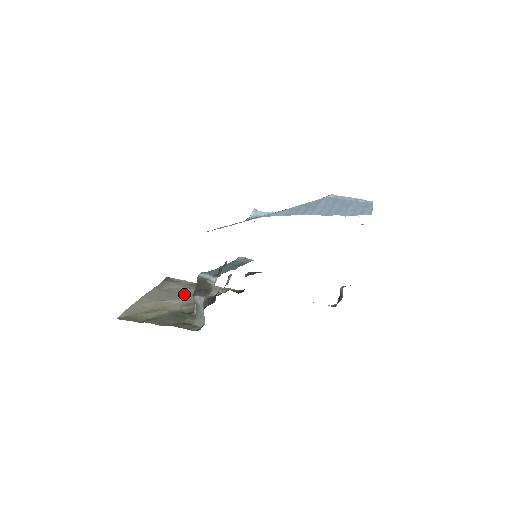
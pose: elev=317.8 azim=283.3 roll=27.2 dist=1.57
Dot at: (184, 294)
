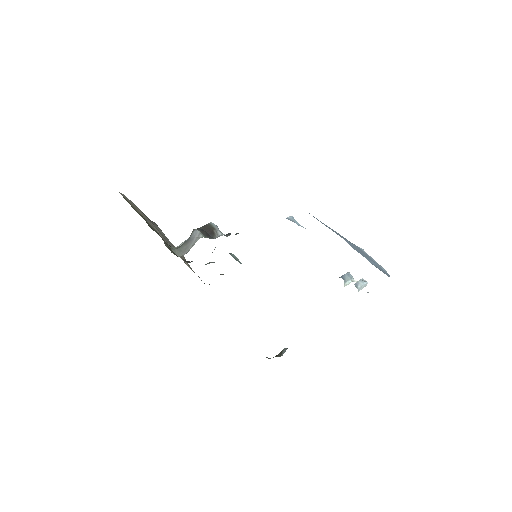
Dot at: (167, 240)
